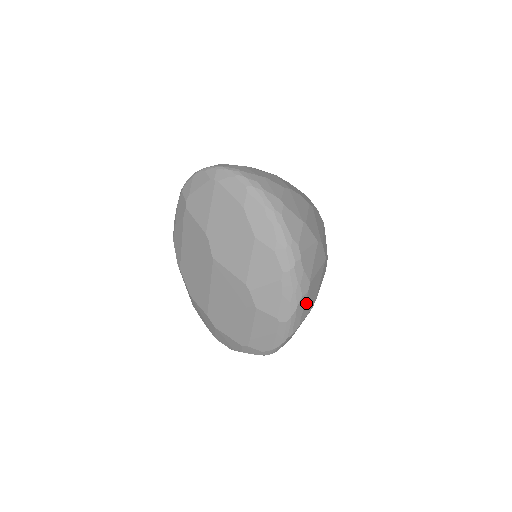
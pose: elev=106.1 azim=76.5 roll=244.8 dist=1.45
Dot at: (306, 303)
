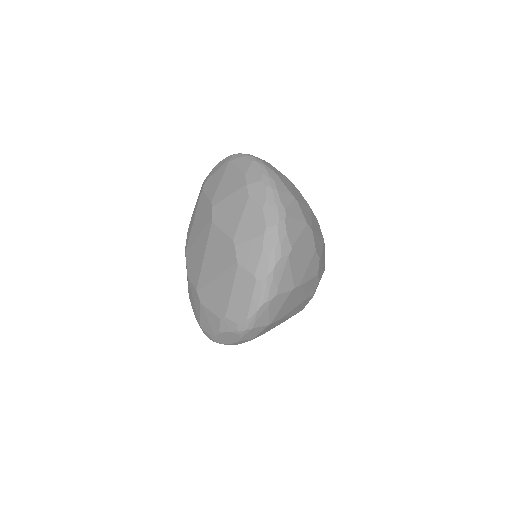
Dot at: (286, 271)
